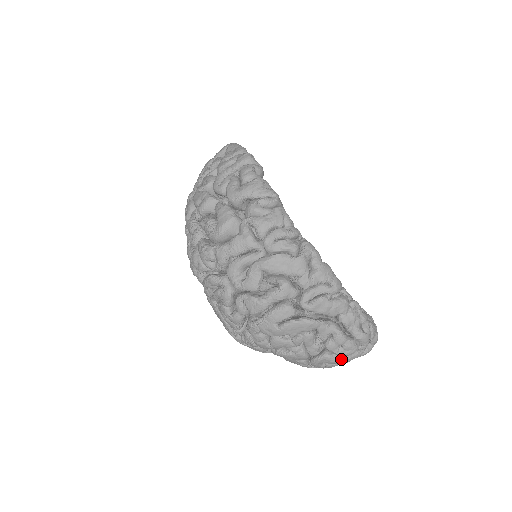
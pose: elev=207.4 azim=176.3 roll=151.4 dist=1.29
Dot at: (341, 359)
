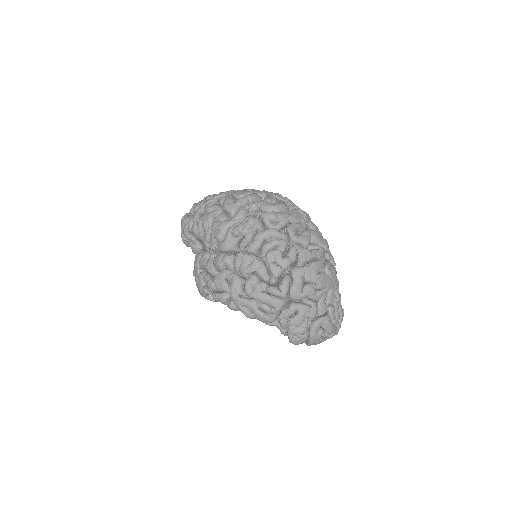
Dot at: (333, 325)
